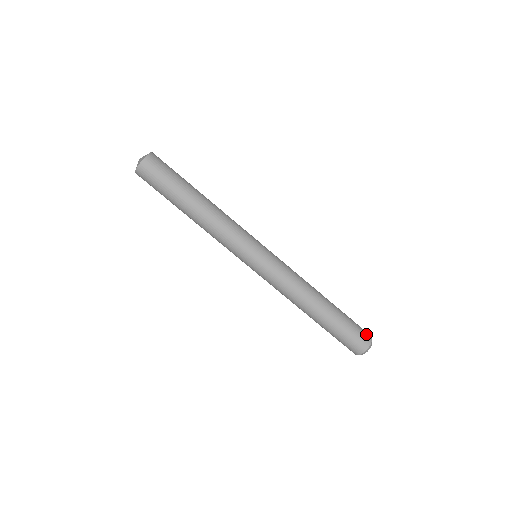
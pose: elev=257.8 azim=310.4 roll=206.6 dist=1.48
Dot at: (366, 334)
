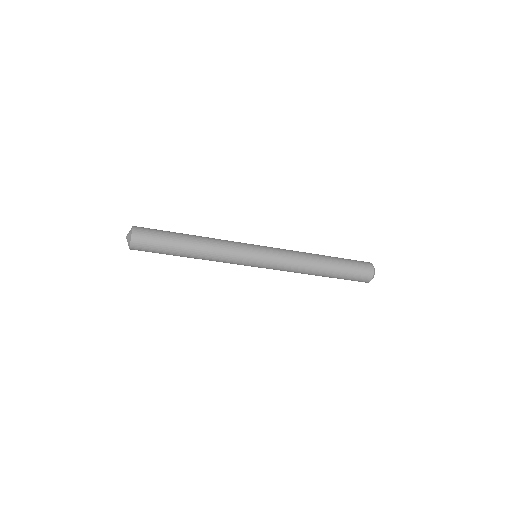
Dot at: (366, 263)
